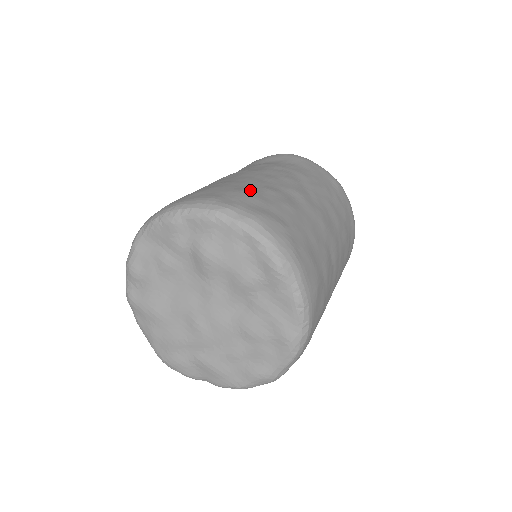
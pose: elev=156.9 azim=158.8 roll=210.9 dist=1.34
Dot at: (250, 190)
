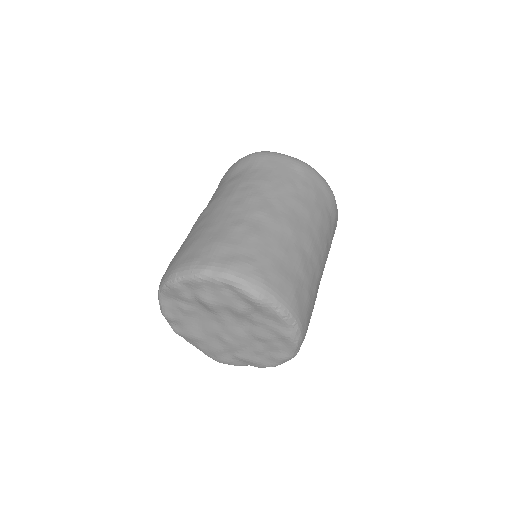
Dot at: (221, 236)
